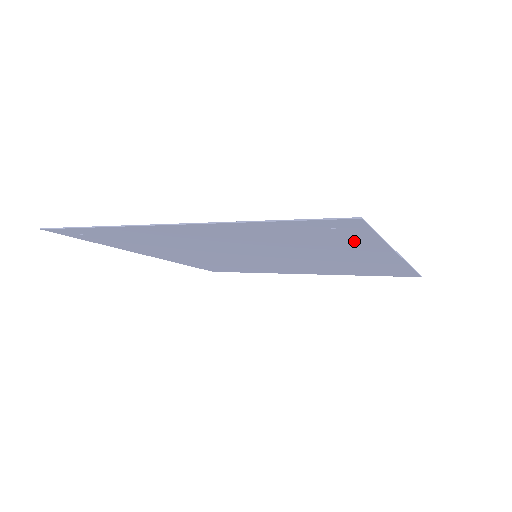
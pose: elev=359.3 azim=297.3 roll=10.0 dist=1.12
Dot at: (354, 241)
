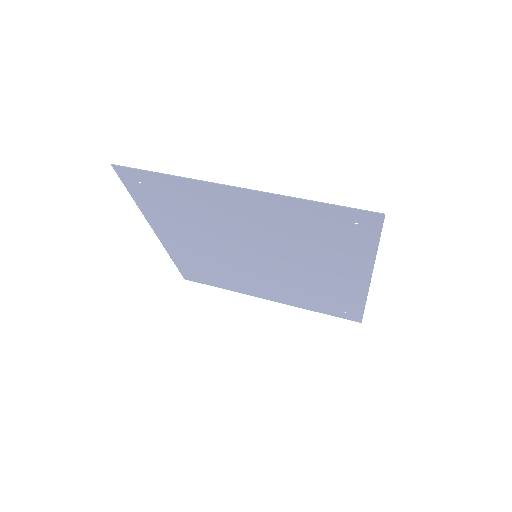
Dot at: (355, 247)
